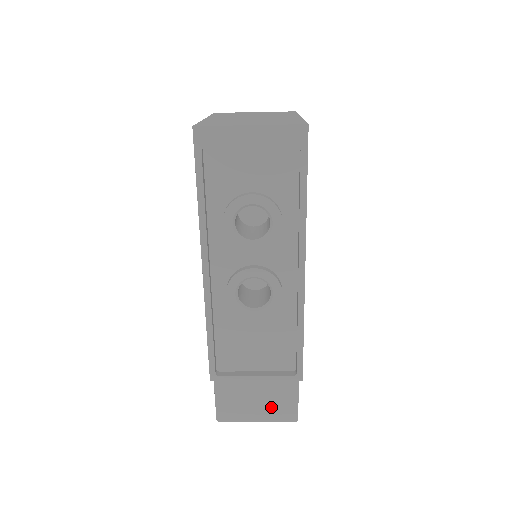
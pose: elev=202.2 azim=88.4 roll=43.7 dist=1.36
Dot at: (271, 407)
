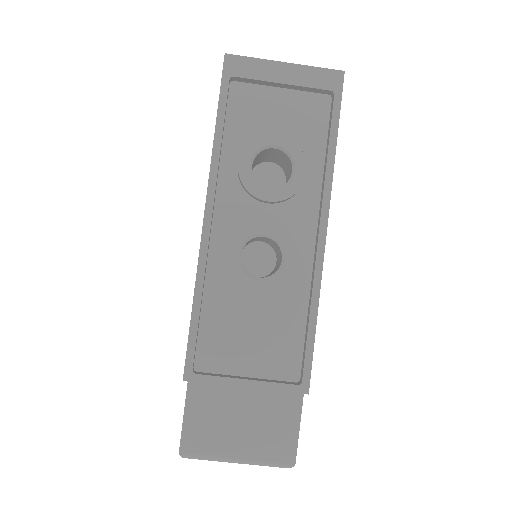
Dot at: (260, 436)
